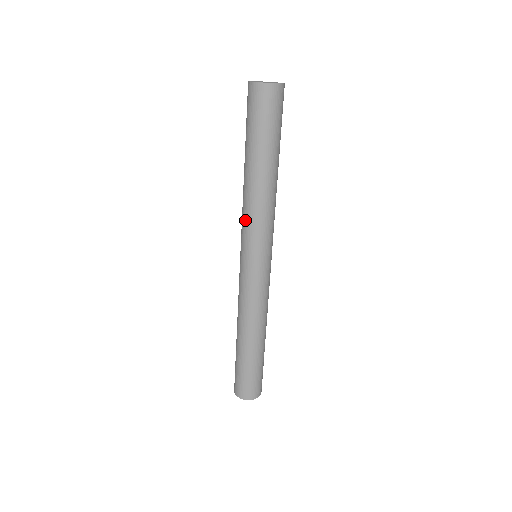
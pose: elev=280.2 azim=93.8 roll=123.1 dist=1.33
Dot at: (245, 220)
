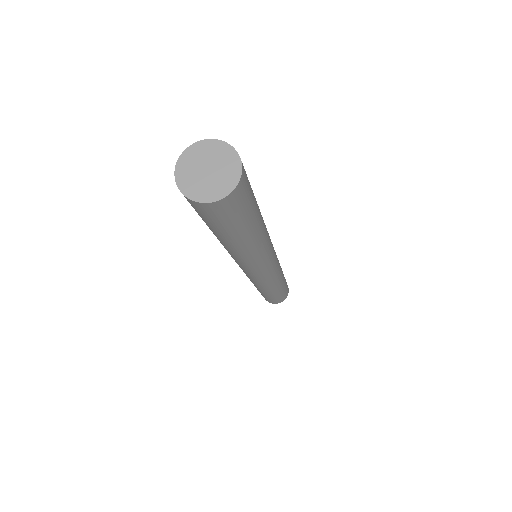
Dot at: (249, 264)
